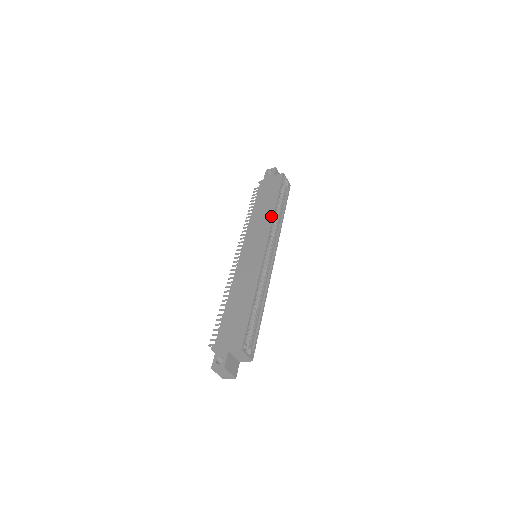
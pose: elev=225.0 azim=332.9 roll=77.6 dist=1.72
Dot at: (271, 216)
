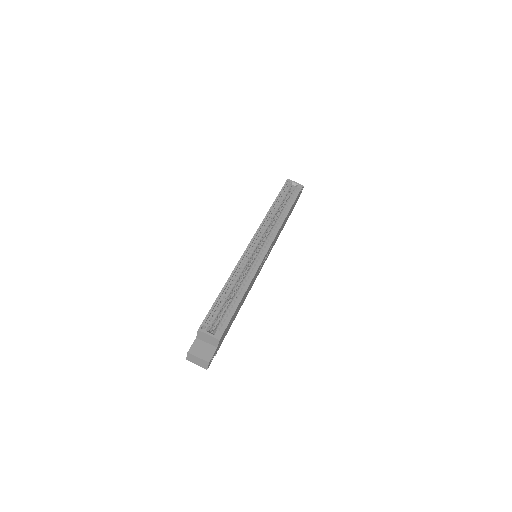
Dot at: (265, 216)
